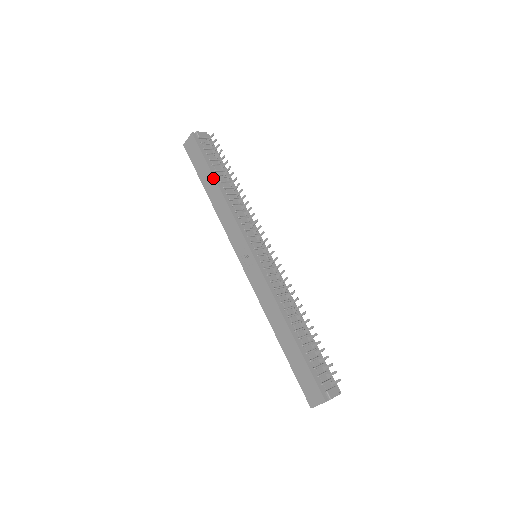
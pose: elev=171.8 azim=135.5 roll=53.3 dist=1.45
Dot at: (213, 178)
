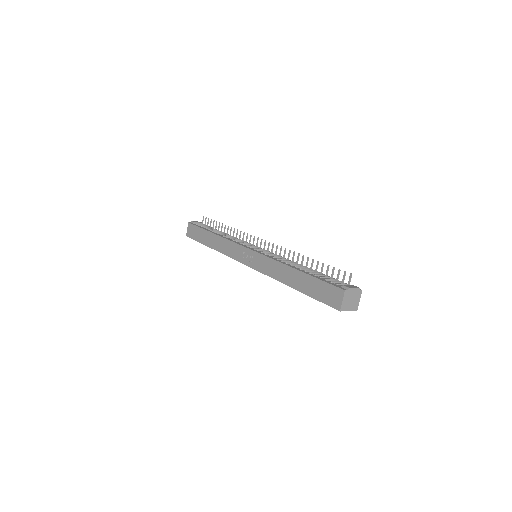
Dot at: (209, 233)
